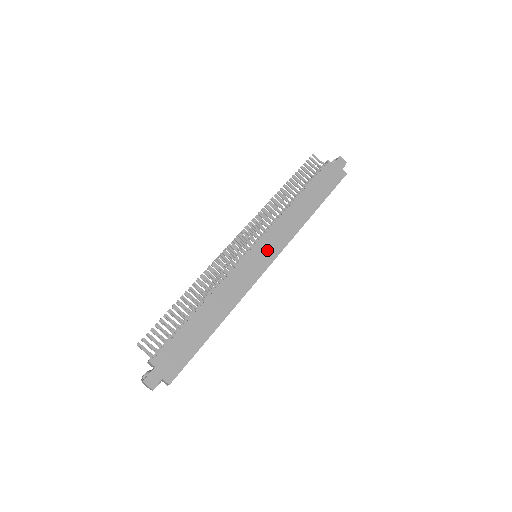
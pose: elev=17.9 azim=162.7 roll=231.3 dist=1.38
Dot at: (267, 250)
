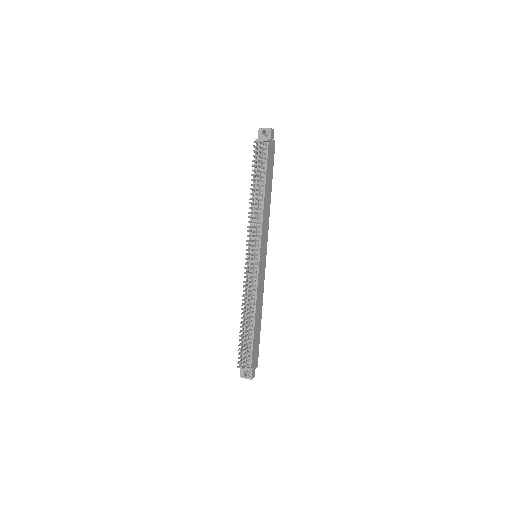
Dot at: (264, 249)
